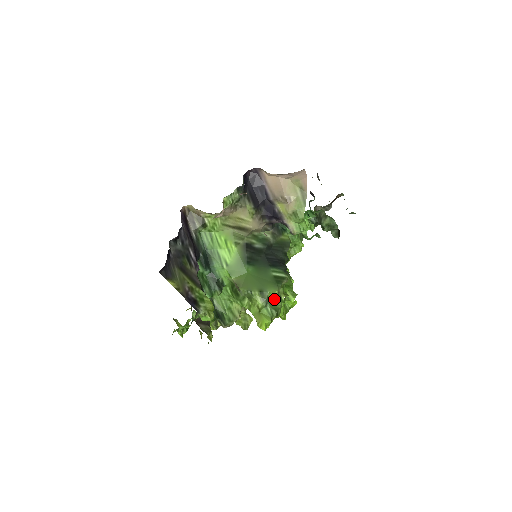
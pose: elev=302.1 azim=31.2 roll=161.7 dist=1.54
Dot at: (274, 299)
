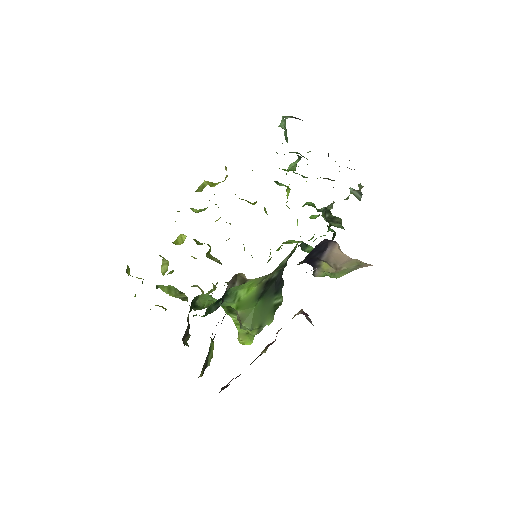
Dot at: occluded
